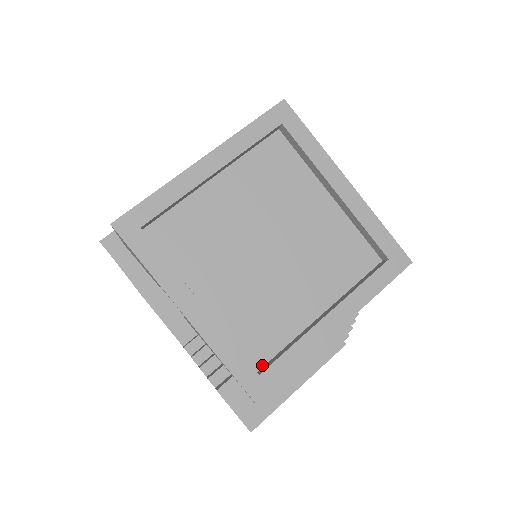
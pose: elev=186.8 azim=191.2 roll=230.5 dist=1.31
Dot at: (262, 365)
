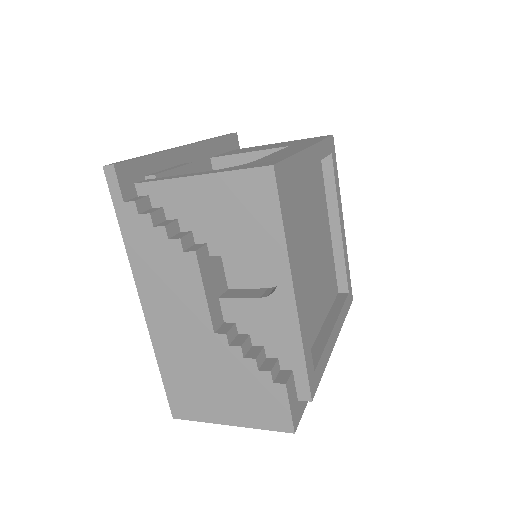
Dot at: occluded
